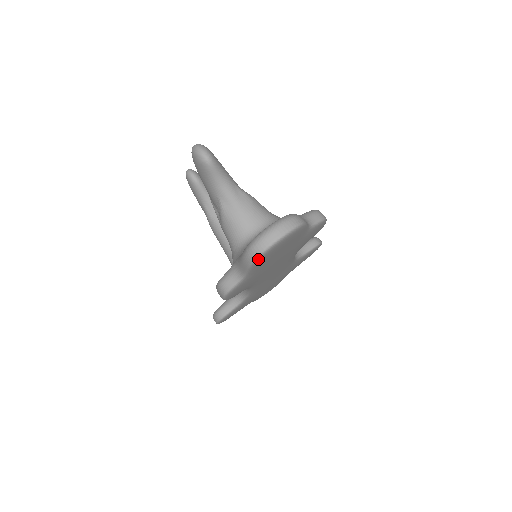
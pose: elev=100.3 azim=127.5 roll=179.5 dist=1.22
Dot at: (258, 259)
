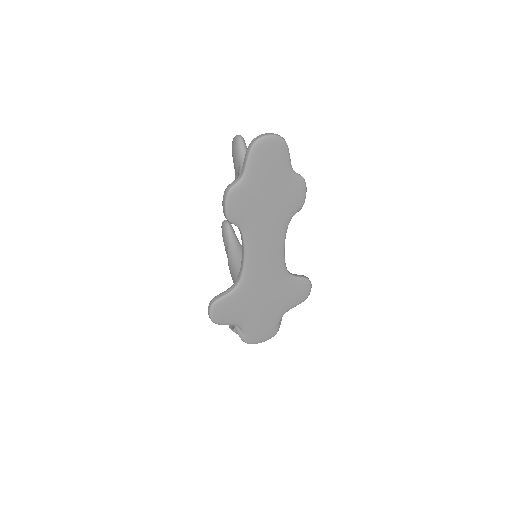
Dot at: (254, 146)
